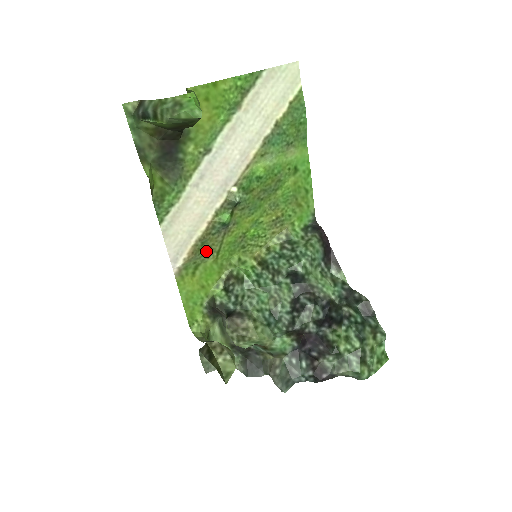
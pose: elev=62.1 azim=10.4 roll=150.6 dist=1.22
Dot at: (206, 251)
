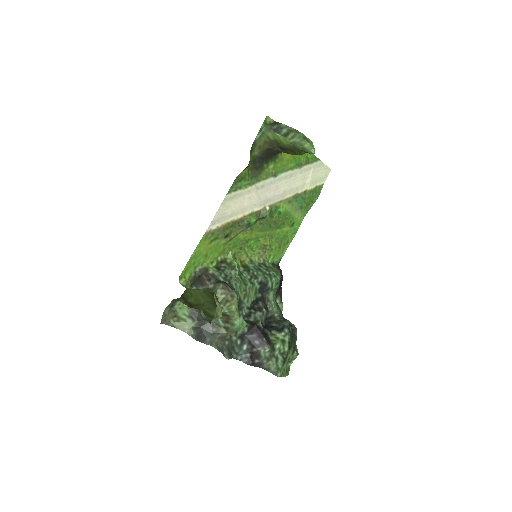
Dot at: (228, 233)
